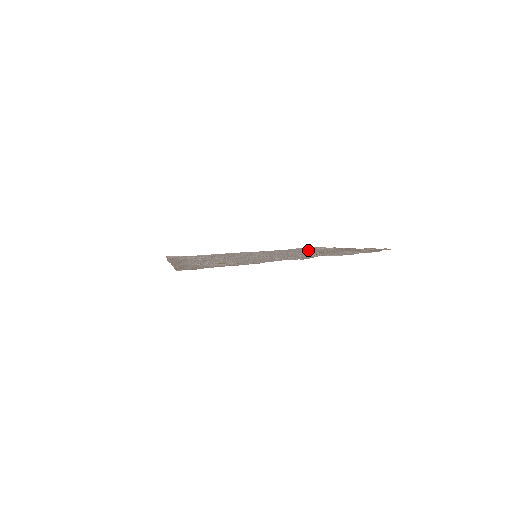
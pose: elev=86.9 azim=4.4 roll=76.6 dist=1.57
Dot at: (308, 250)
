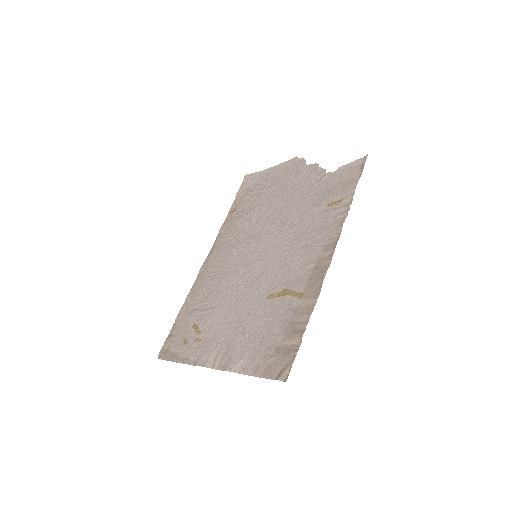
Dot at: (313, 230)
